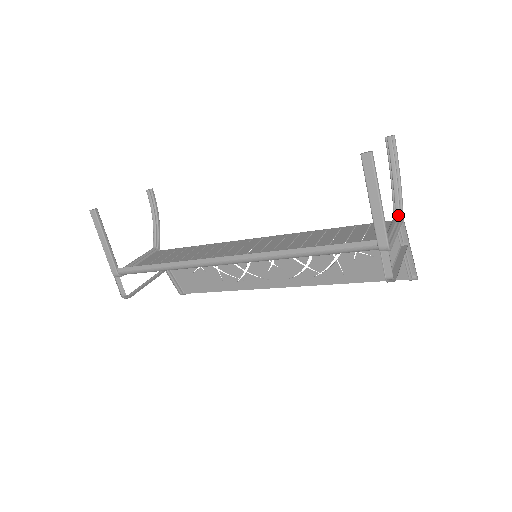
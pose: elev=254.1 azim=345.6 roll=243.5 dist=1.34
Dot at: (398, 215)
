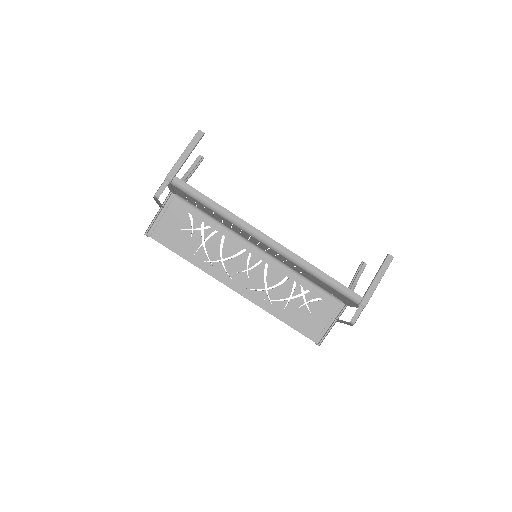
Dot at: occluded
